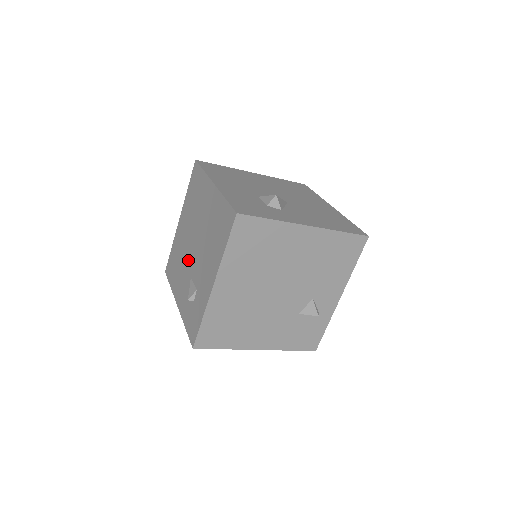
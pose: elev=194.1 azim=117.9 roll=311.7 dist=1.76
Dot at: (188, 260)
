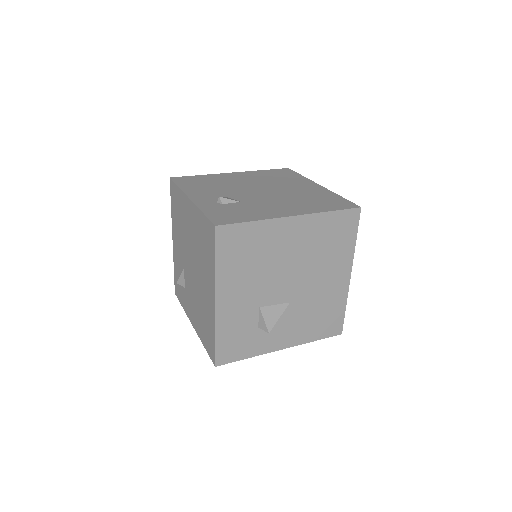
Dot at: (185, 254)
